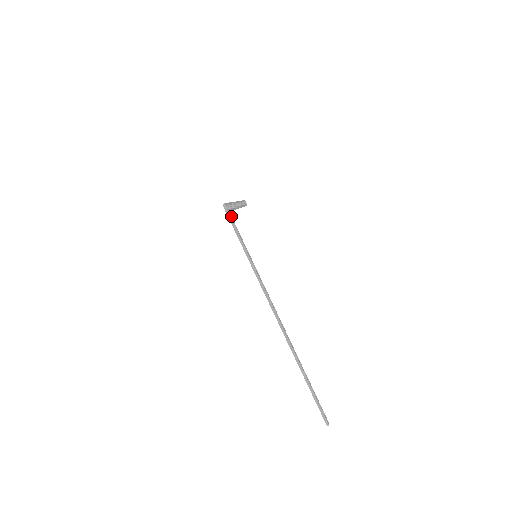
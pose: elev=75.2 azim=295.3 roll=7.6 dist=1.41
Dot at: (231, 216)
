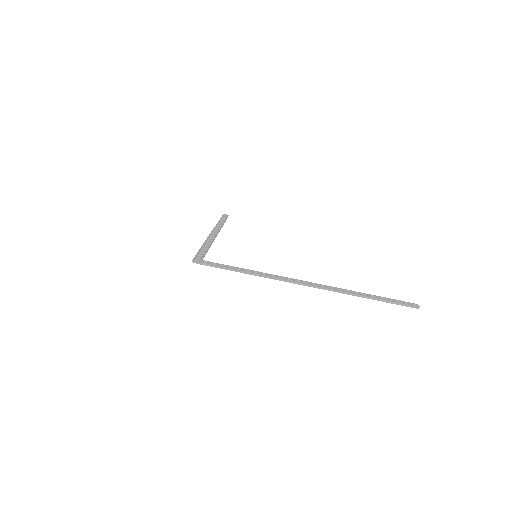
Dot at: (206, 261)
